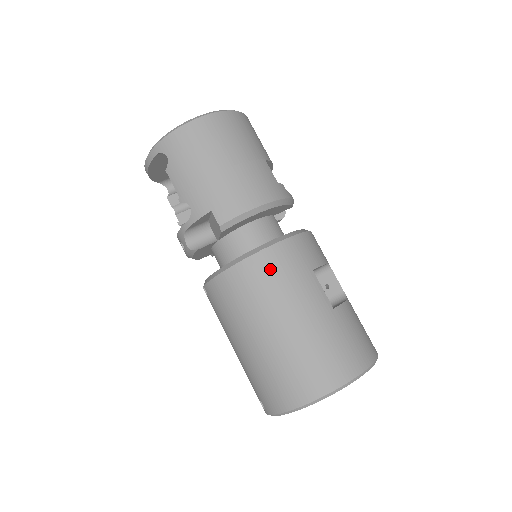
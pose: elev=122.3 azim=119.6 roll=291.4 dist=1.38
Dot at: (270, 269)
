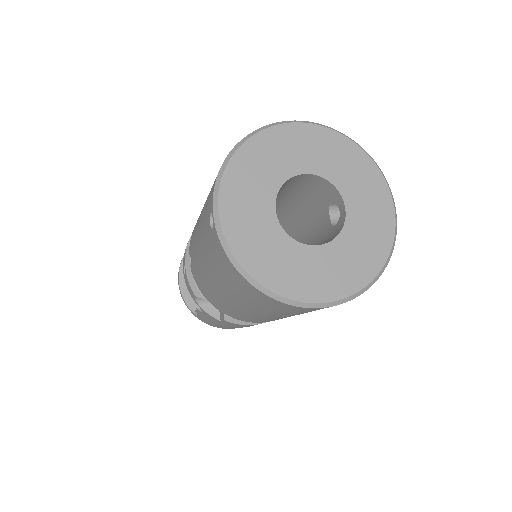
Dot at: occluded
